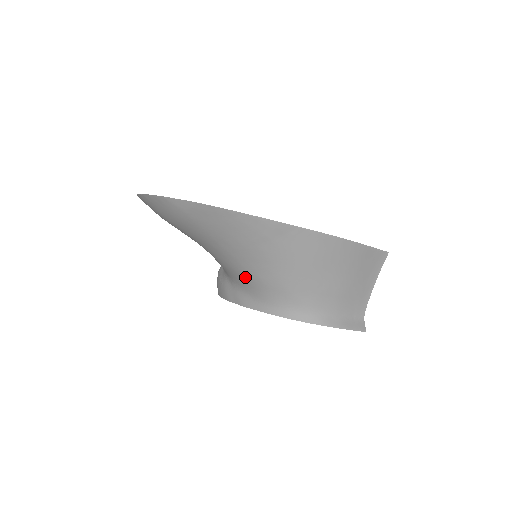
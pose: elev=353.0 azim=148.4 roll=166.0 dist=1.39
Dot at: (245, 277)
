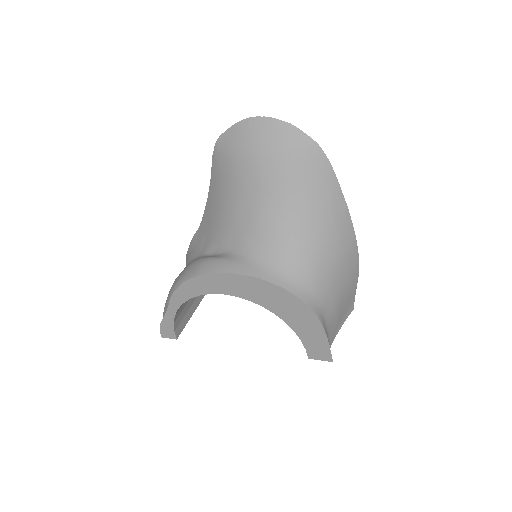
Dot at: (282, 244)
